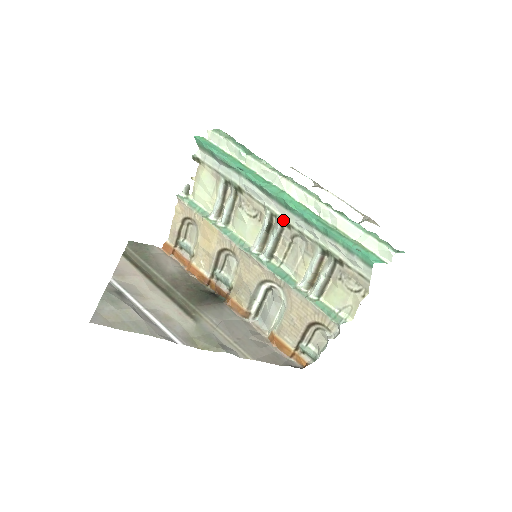
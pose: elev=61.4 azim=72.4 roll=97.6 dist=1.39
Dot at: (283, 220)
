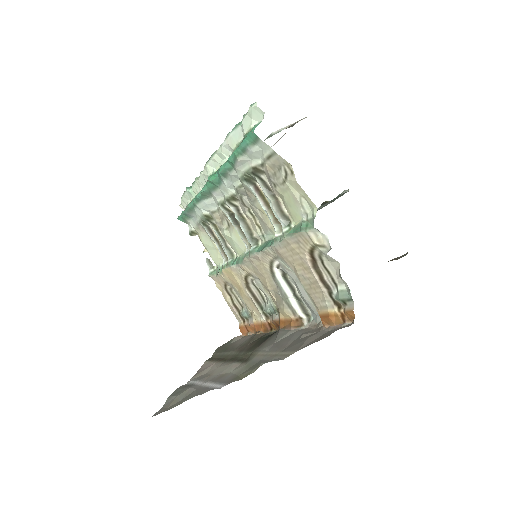
Dot at: (226, 199)
